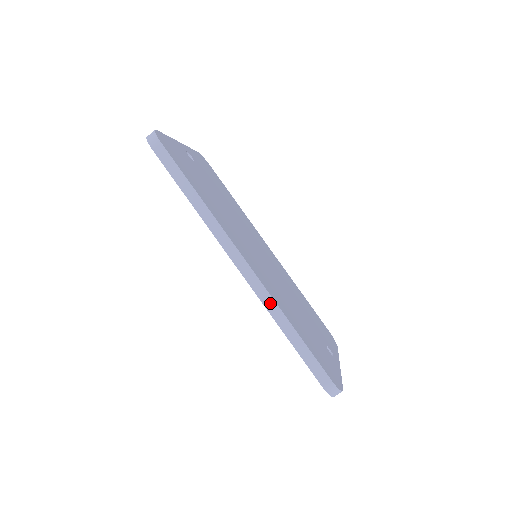
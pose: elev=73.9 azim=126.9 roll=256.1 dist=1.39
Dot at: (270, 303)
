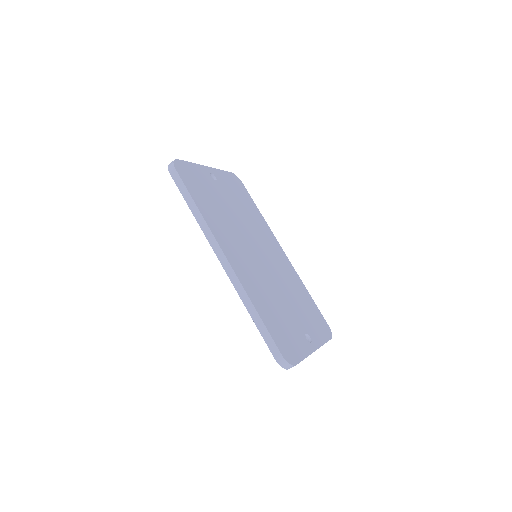
Dot at: (241, 290)
